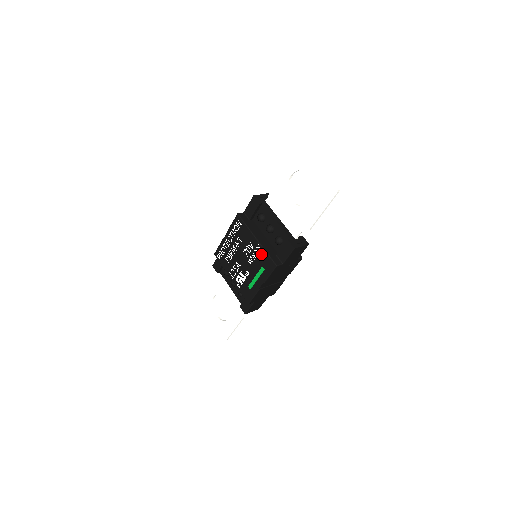
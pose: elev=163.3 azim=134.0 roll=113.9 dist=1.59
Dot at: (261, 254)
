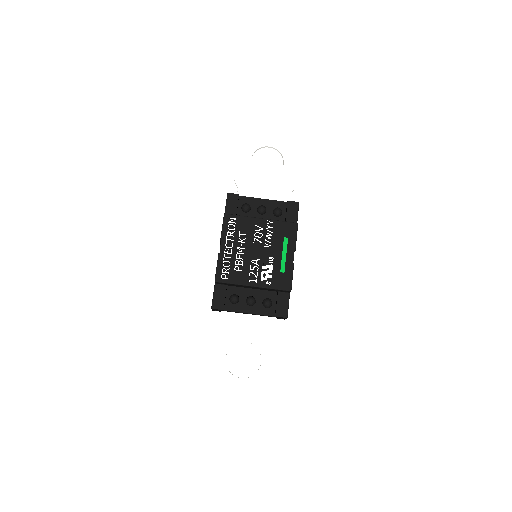
Dot at: (275, 227)
